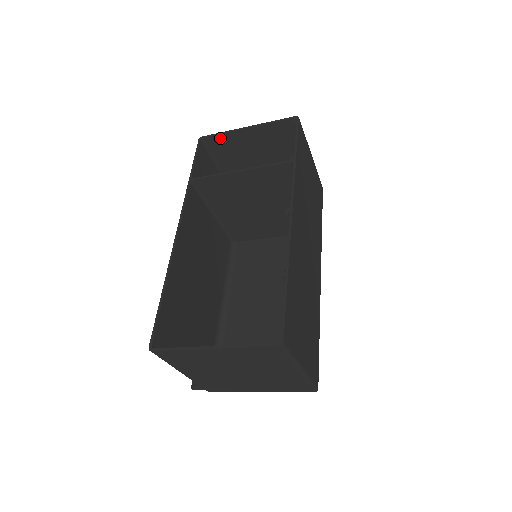
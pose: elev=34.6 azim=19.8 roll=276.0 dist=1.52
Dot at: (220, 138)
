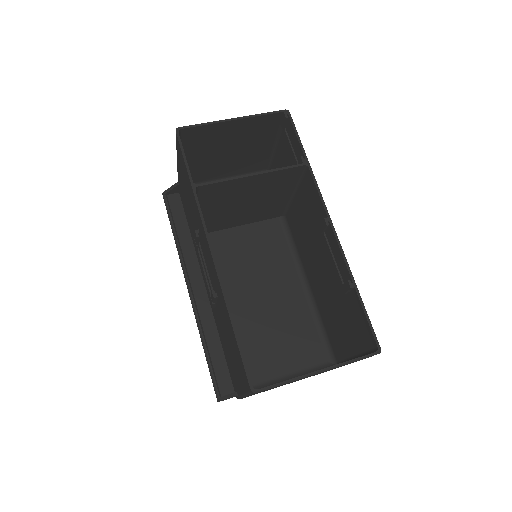
Dot at: (199, 129)
